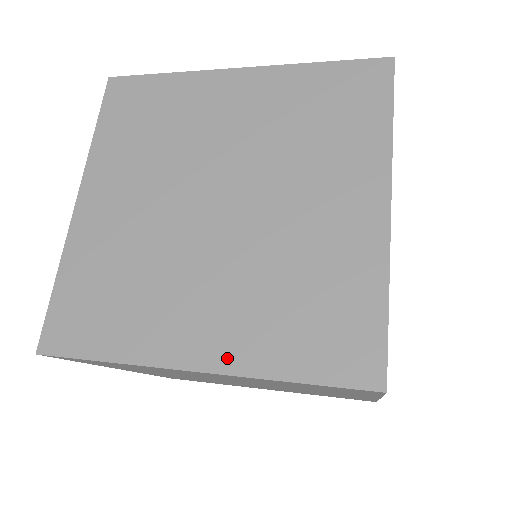
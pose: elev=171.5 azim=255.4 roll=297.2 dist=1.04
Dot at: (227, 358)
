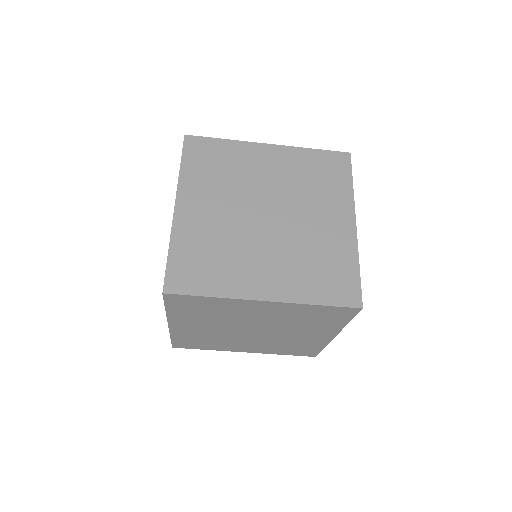
Dot at: (283, 294)
